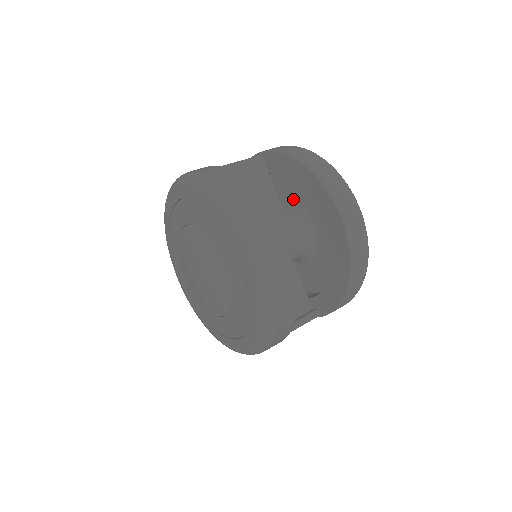
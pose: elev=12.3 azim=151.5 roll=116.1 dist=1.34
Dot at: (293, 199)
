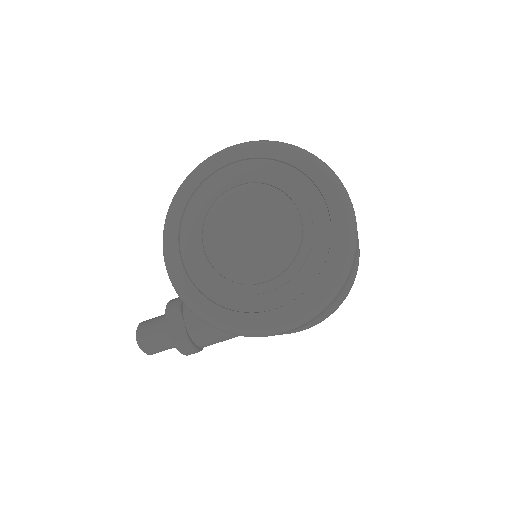
Dot at: occluded
